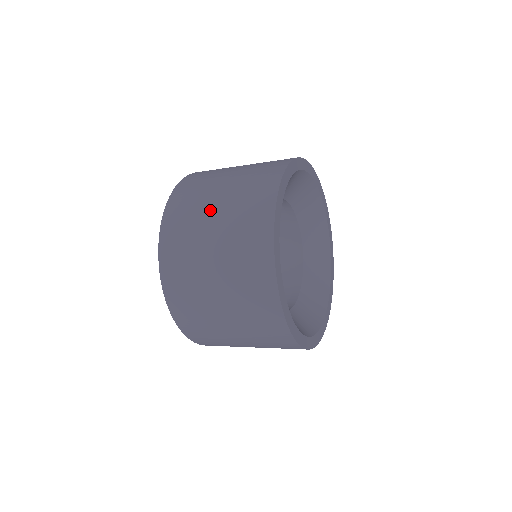
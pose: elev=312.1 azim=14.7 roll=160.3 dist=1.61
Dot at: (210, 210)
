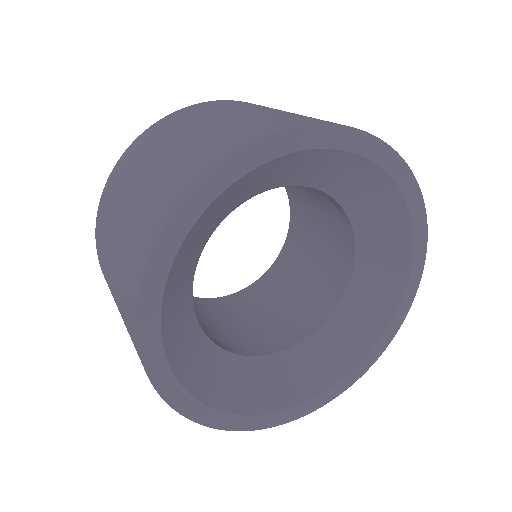
Dot at: (214, 117)
